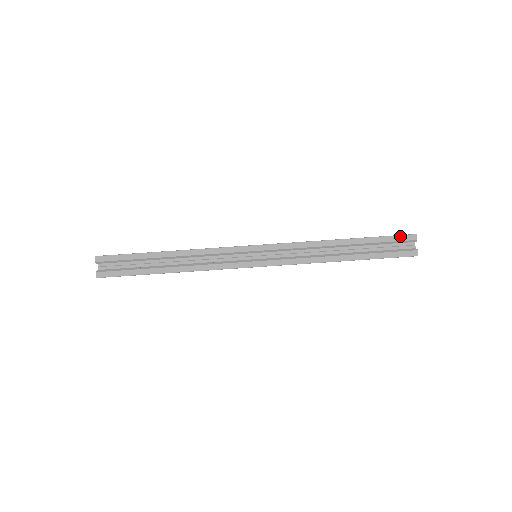
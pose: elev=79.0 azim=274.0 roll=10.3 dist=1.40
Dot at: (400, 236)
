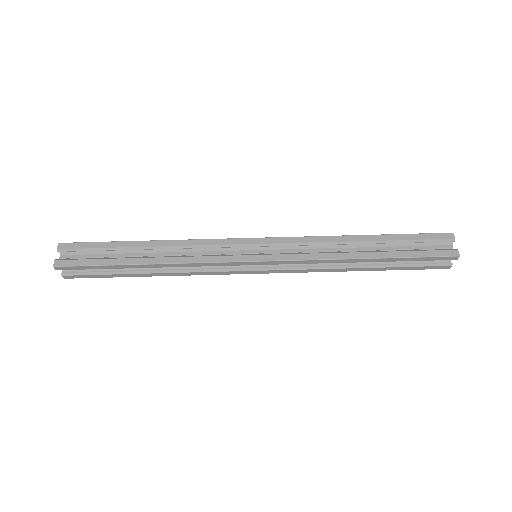
Dot at: (433, 234)
